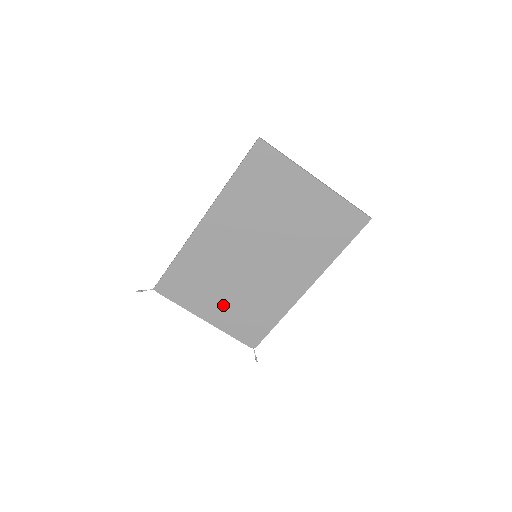
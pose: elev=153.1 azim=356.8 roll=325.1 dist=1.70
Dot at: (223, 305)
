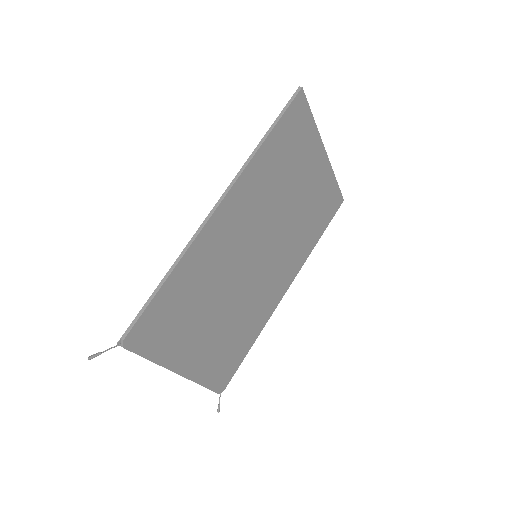
Dot at: (207, 340)
